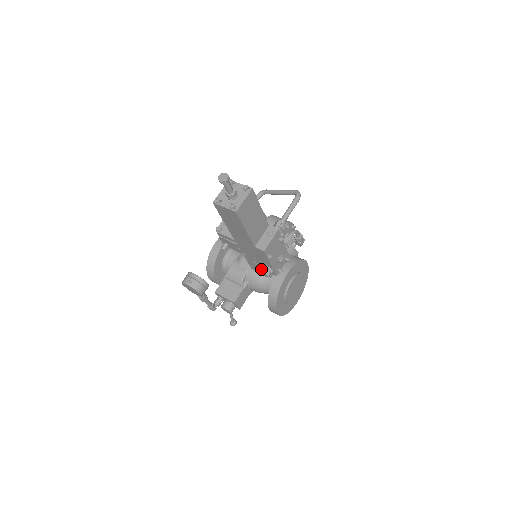
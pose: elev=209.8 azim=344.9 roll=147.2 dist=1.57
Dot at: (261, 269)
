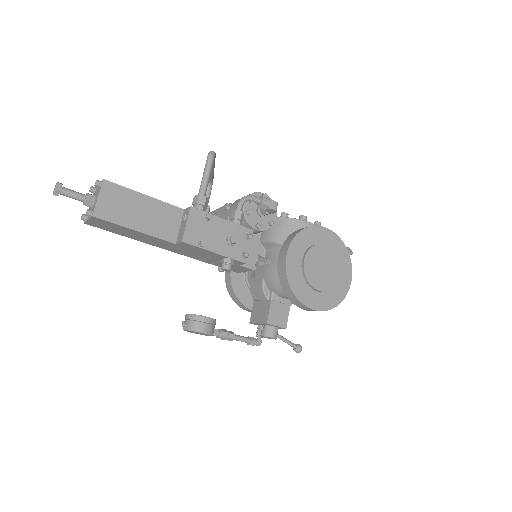
Dot at: (234, 266)
